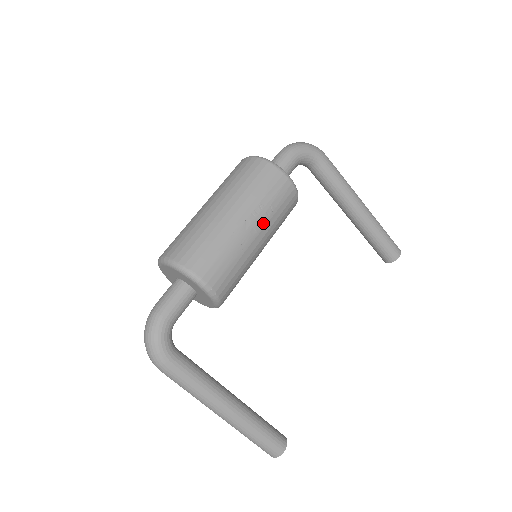
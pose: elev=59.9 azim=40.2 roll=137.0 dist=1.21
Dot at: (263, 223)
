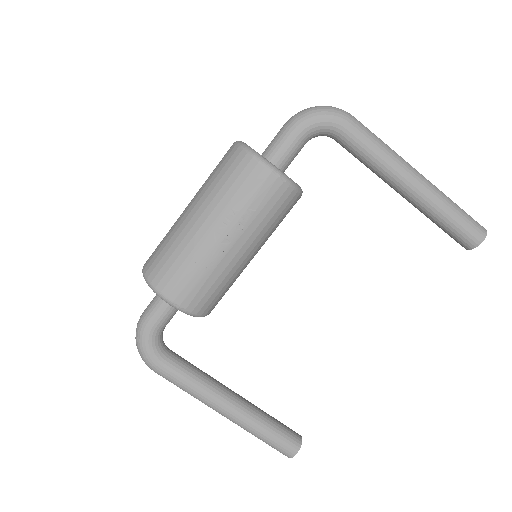
Dot at: (239, 231)
